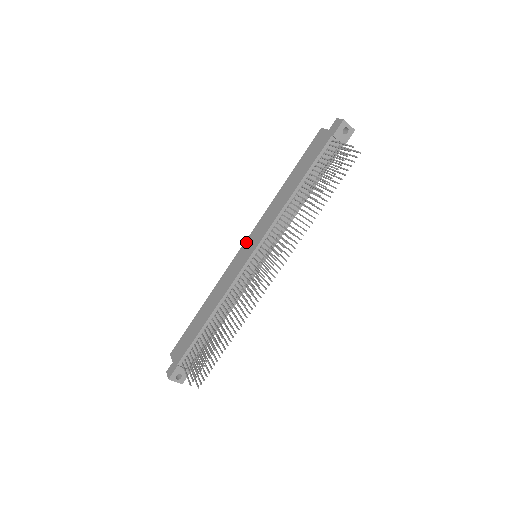
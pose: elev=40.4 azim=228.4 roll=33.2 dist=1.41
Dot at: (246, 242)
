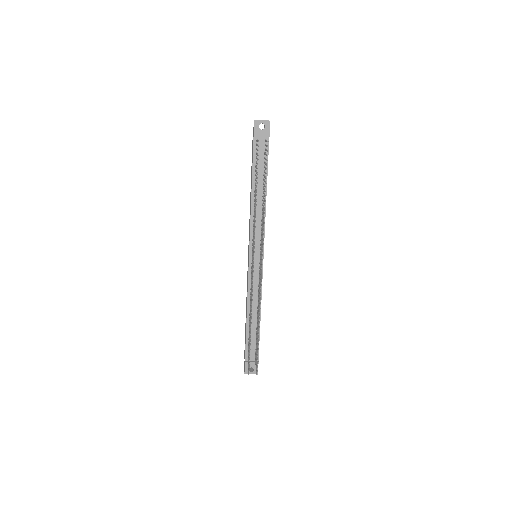
Dot at: (248, 248)
